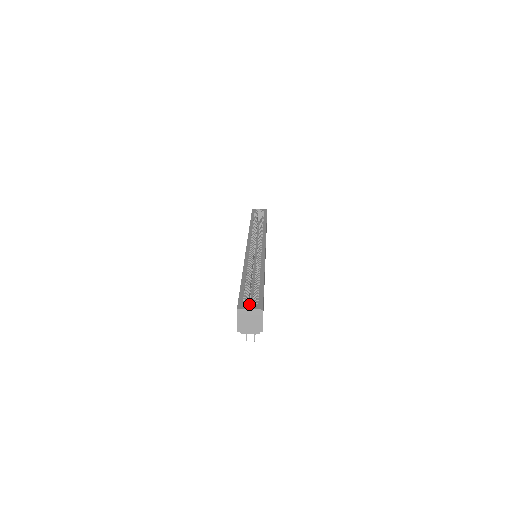
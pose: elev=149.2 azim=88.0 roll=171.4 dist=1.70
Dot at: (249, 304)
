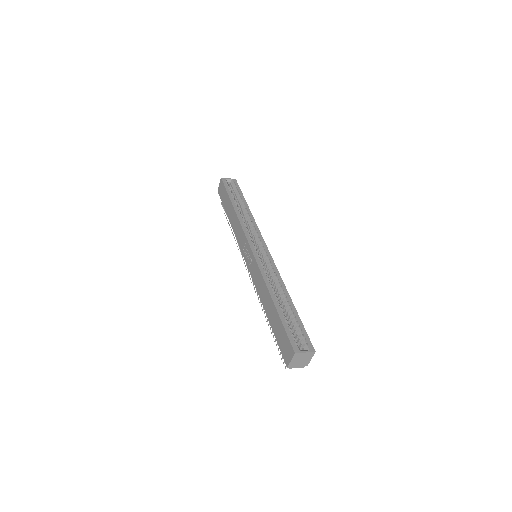
Dot at: occluded
